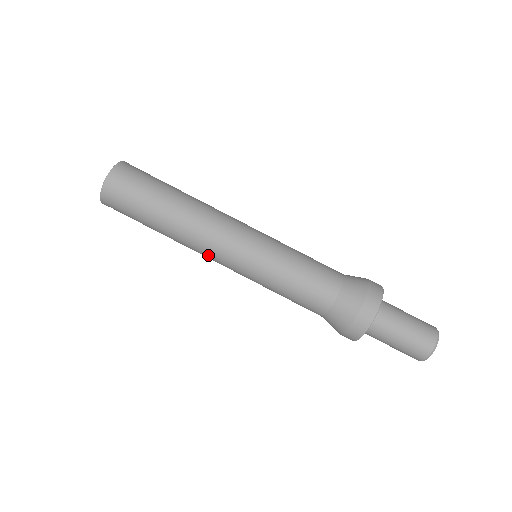
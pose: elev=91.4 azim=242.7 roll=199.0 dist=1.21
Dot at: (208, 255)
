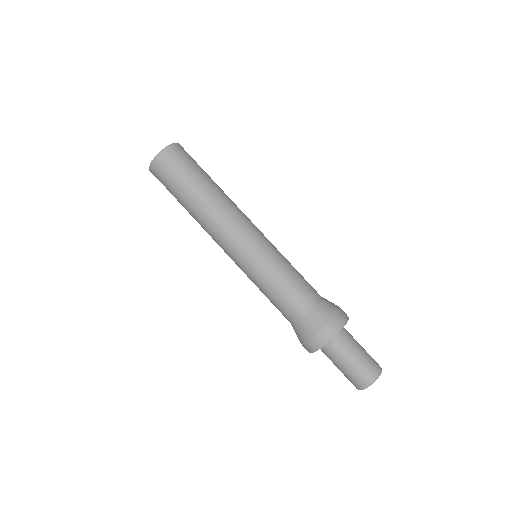
Dot at: (228, 229)
